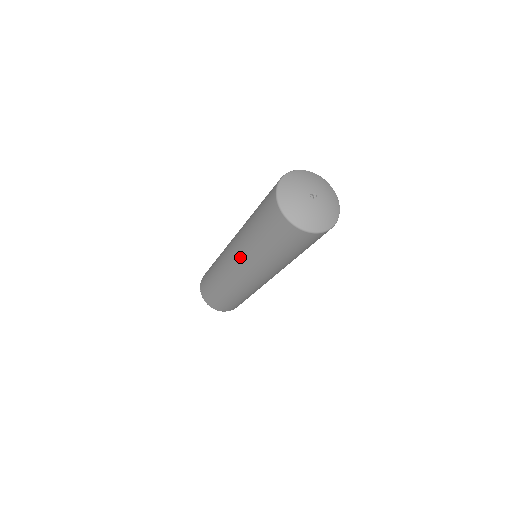
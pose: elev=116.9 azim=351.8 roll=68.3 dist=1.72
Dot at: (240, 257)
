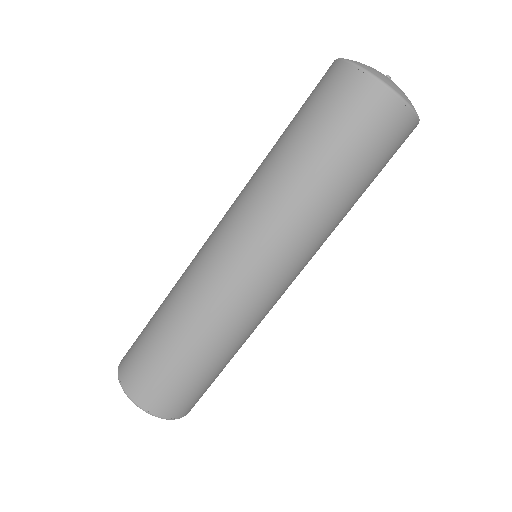
Dot at: (271, 237)
